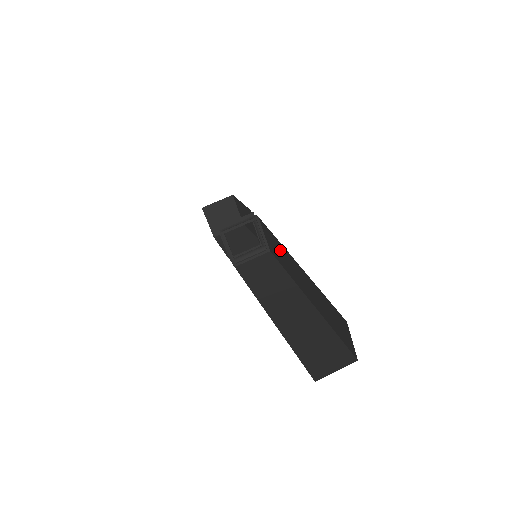
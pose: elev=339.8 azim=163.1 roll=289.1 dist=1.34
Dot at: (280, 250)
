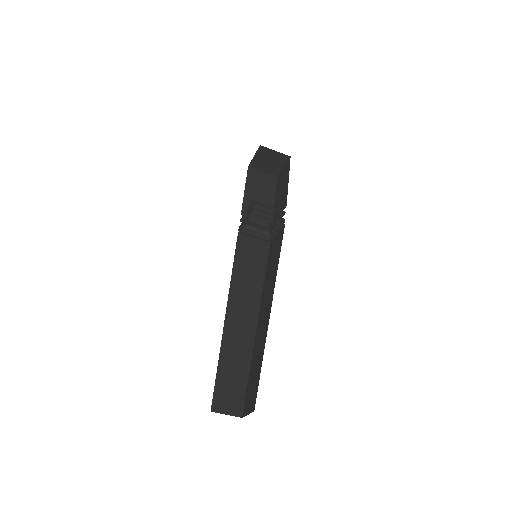
Dot at: (272, 276)
